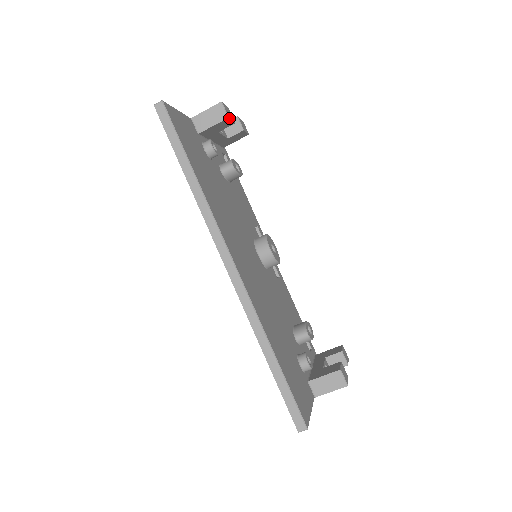
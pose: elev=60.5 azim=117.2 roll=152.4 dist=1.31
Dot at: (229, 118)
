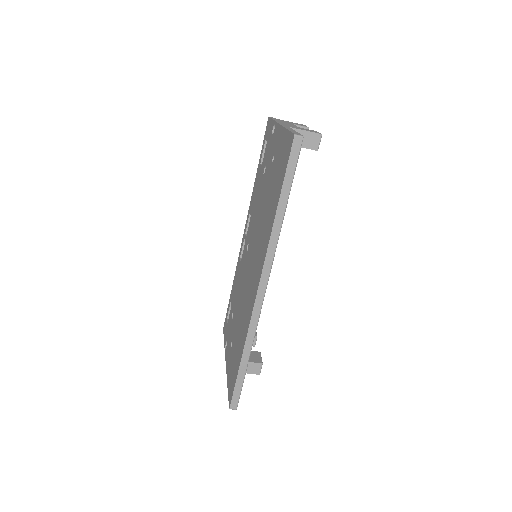
Dot at: (317, 149)
